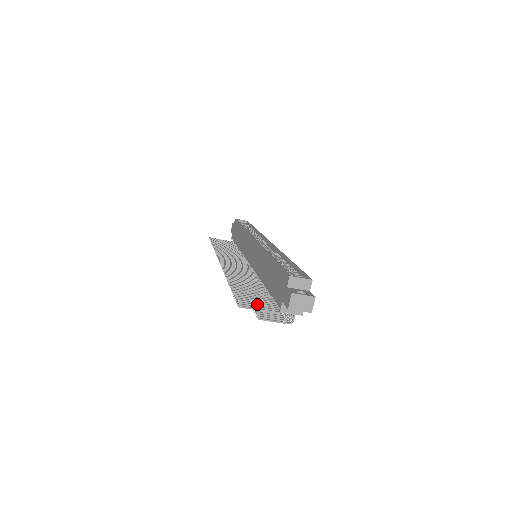
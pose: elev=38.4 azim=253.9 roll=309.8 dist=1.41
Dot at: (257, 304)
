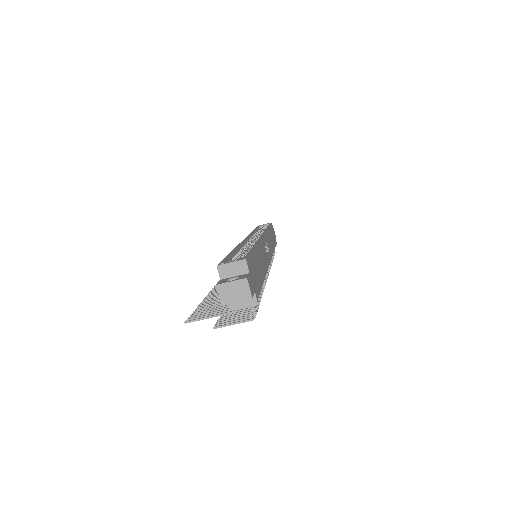
Dot at: (212, 311)
